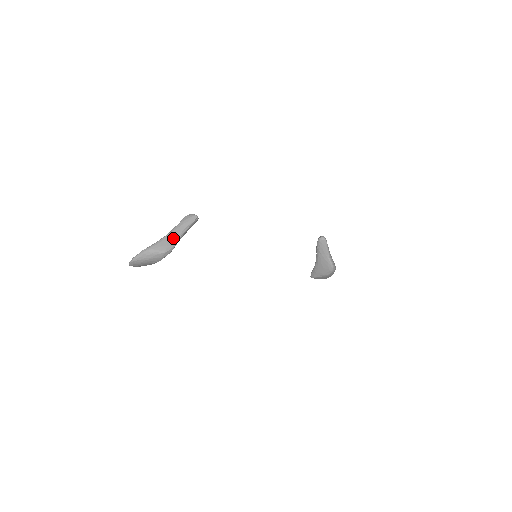
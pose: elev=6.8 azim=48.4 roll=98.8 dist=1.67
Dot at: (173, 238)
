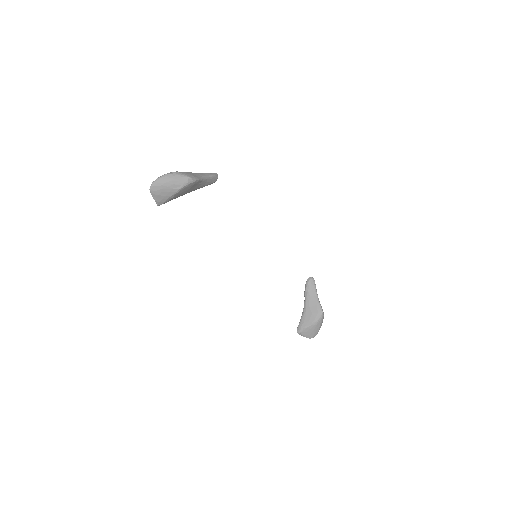
Dot at: (197, 175)
